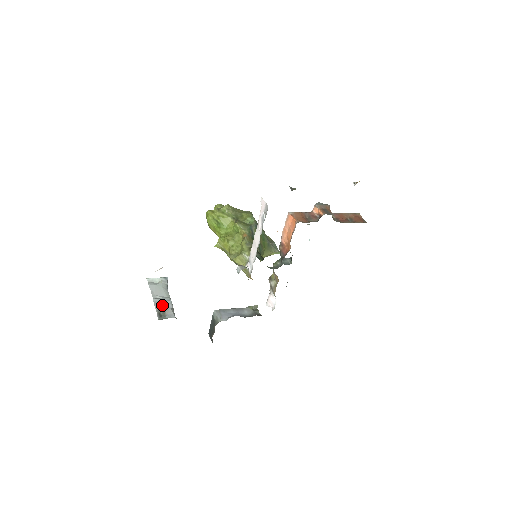
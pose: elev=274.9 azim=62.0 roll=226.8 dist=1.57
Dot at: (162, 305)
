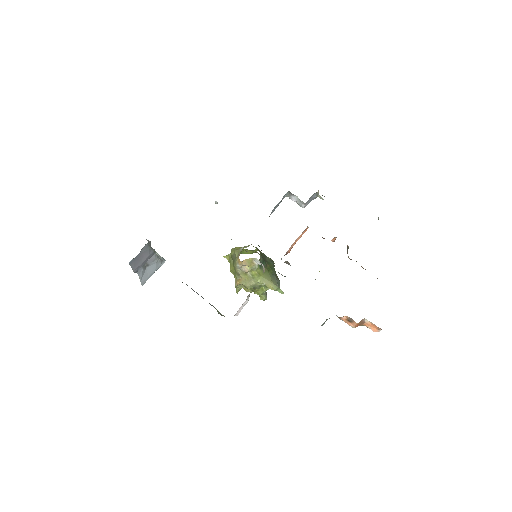
Dot at: occluded
